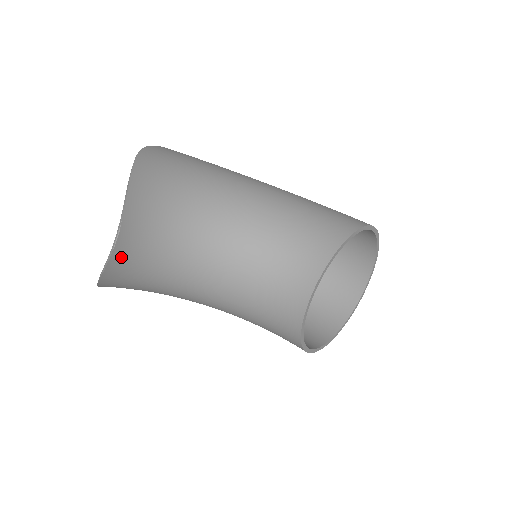
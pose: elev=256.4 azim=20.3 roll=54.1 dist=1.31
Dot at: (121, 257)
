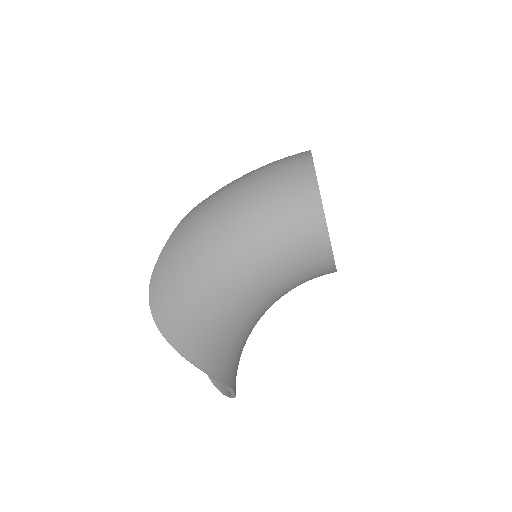
Dot at: (235, 385)
